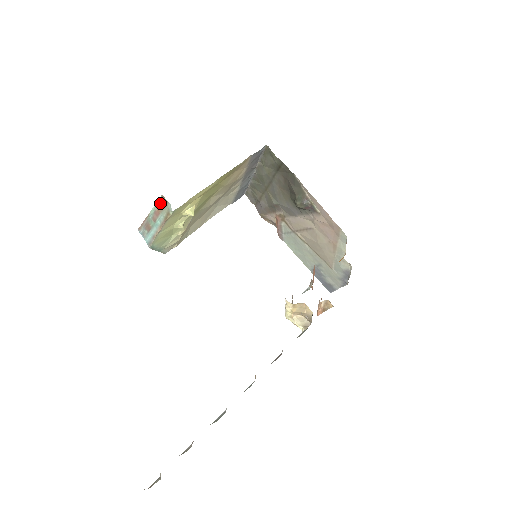
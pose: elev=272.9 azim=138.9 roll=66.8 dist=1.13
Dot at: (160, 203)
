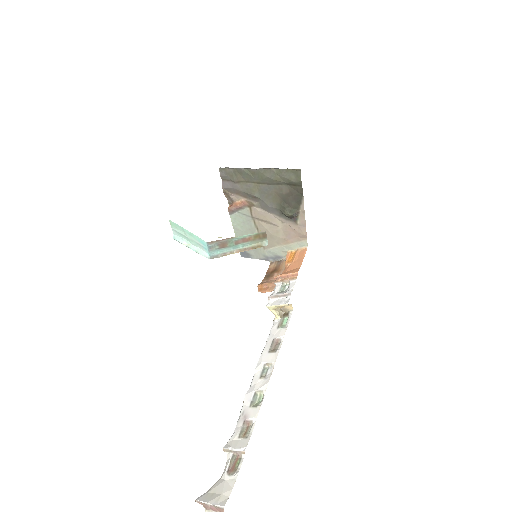
Dot at: (257, 235)
